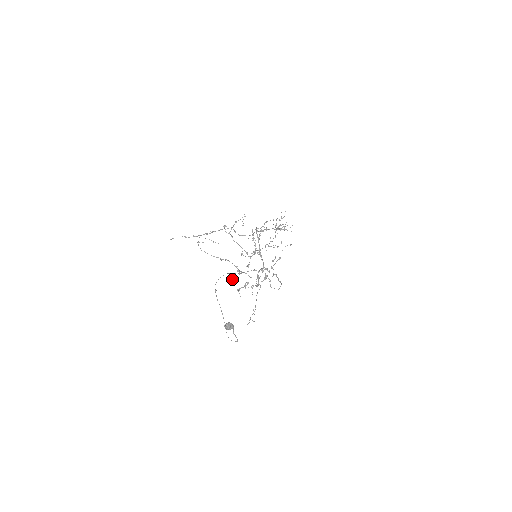
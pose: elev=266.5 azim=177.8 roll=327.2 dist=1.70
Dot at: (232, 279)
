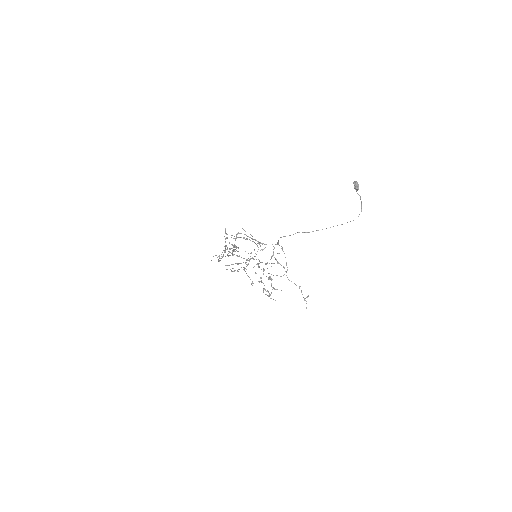
Dot at: occluded
